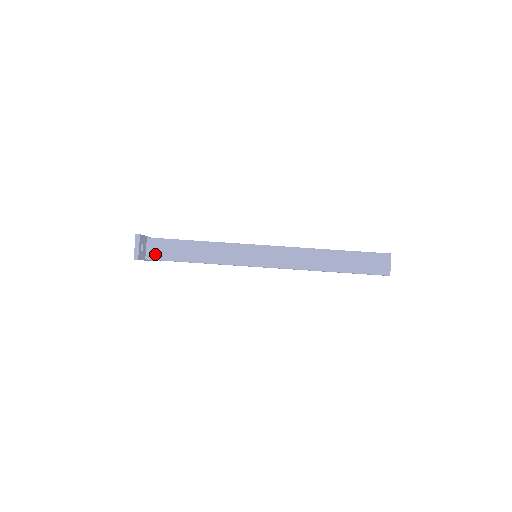
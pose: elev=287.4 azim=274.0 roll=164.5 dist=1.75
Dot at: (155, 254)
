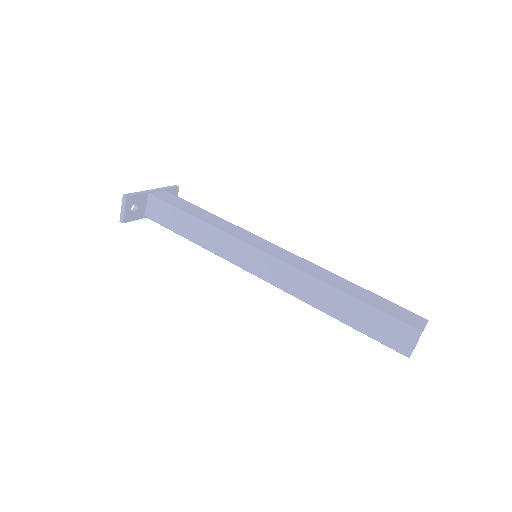
Dot at: (153, 215)
